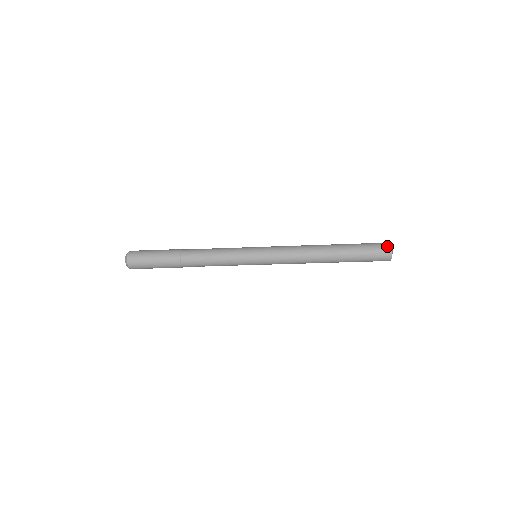
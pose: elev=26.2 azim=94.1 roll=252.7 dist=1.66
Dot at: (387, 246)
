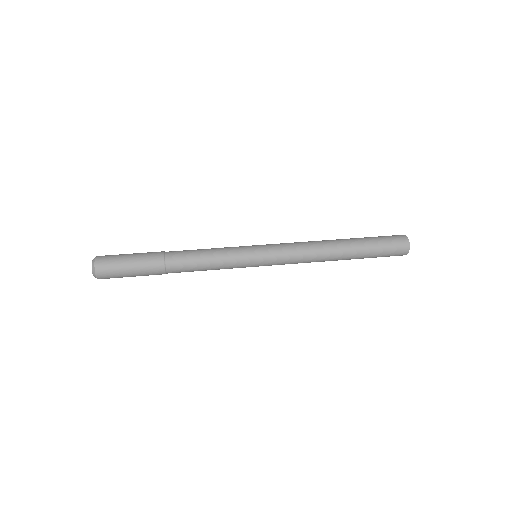
Dot at: occluded
